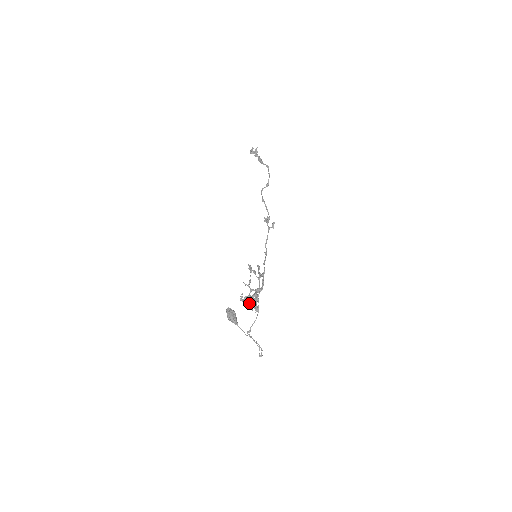
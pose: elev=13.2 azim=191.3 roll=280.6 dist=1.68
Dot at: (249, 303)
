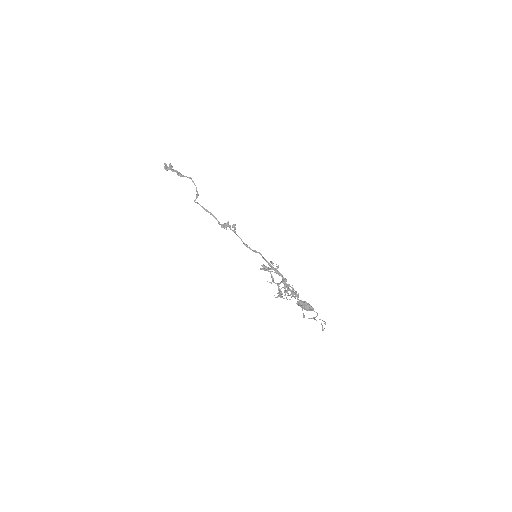
Dot at: (294, 293)
